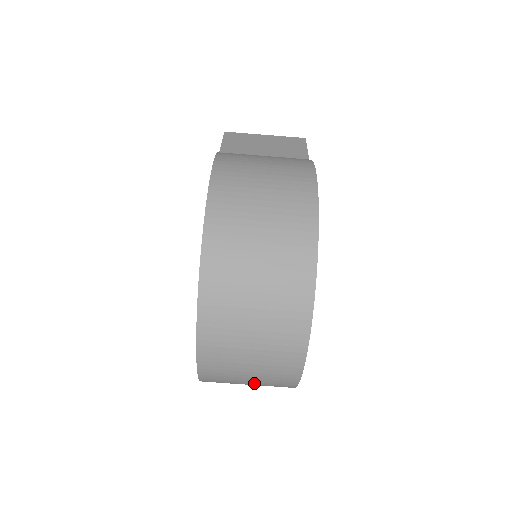
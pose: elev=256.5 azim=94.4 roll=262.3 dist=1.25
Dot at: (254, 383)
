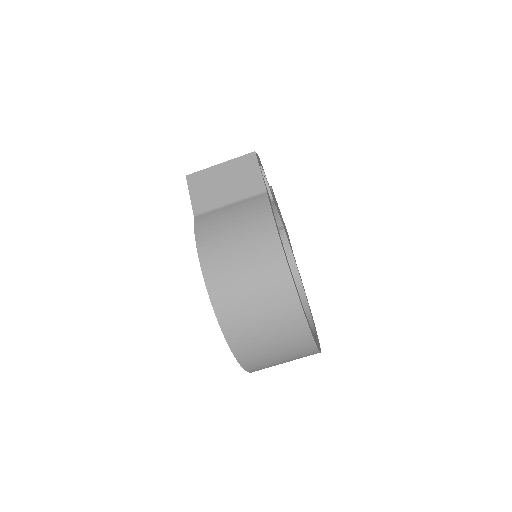
Dot at: occluded
